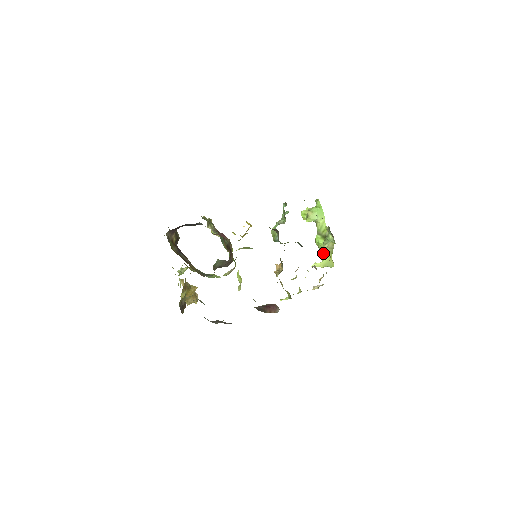
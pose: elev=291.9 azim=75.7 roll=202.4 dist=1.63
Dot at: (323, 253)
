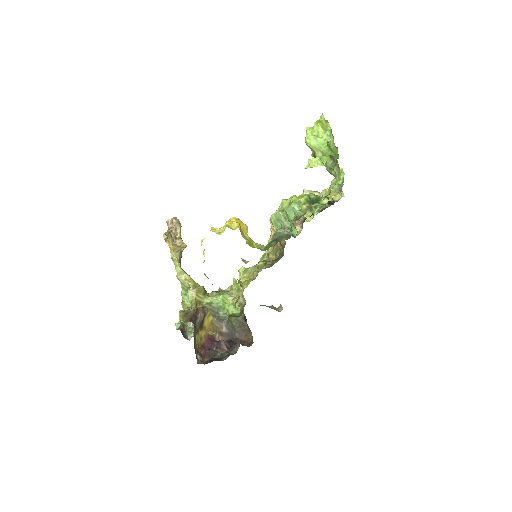
Dot at: occluded
